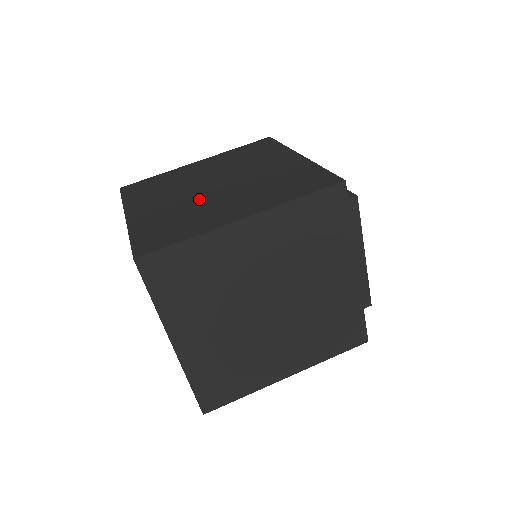
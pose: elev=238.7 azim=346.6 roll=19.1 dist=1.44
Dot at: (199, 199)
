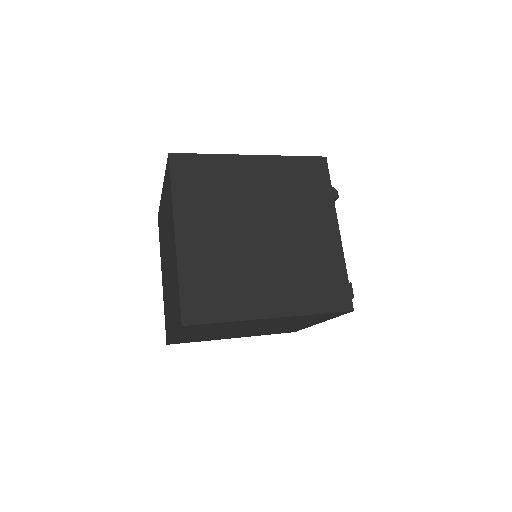
Dot at: (244, 252)
